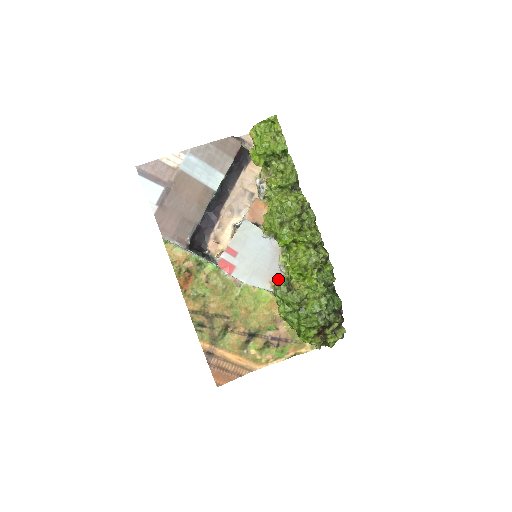
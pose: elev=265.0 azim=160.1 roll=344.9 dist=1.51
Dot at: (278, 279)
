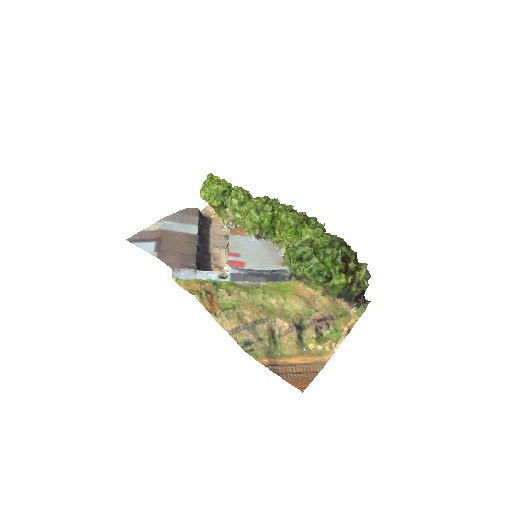
Dot at: occluded
